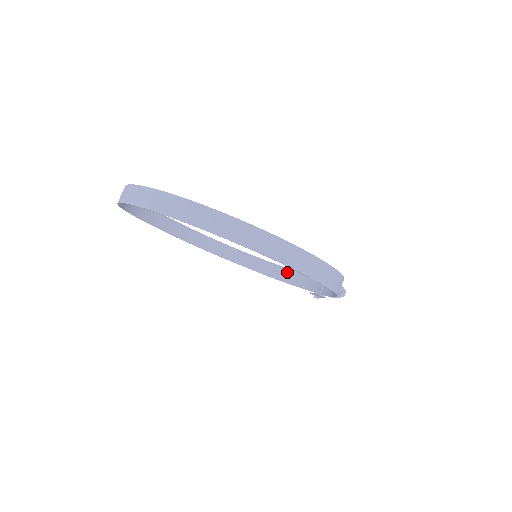
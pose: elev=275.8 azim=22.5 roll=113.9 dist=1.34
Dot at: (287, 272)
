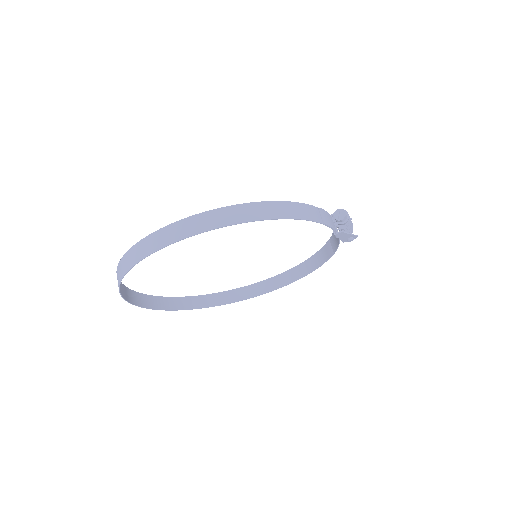
Dot at: (328, 246)
